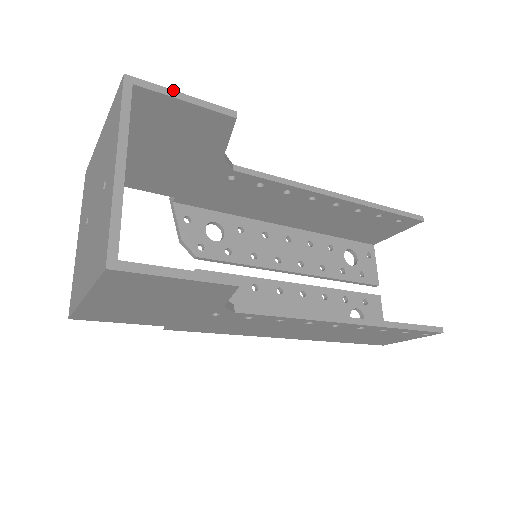
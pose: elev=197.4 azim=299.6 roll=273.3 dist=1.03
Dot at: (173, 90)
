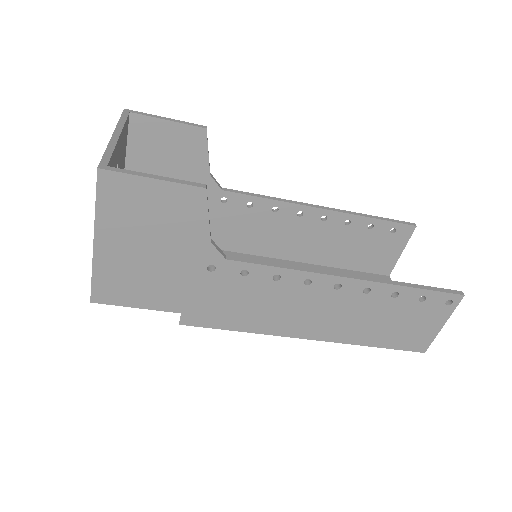
Dot at: (158, 116)
